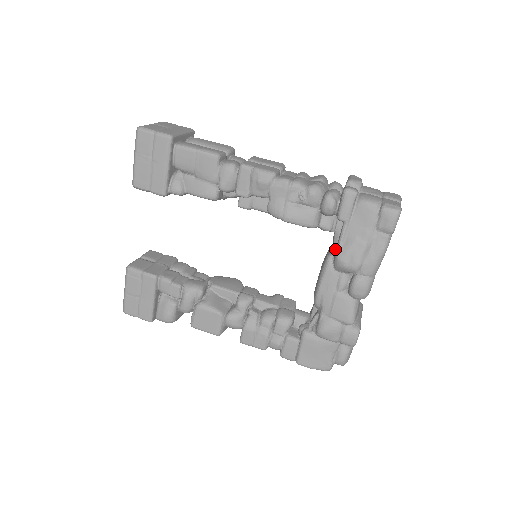
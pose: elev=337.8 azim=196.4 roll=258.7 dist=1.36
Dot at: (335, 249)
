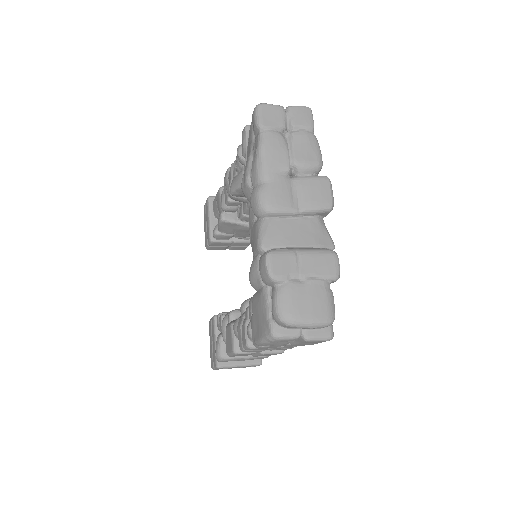
Dot at: occluded
